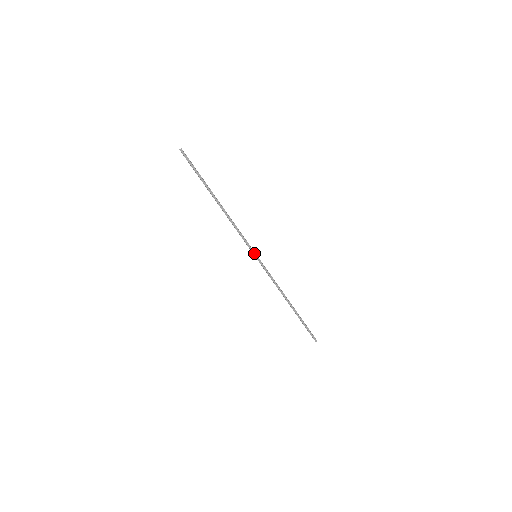
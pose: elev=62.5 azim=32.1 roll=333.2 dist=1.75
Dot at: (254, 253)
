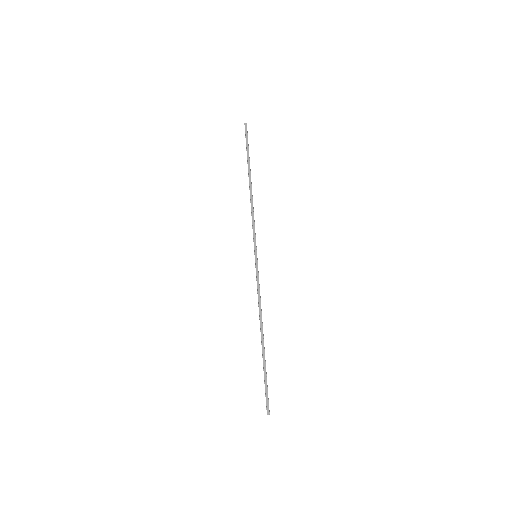
Dot at: (256, 252)
